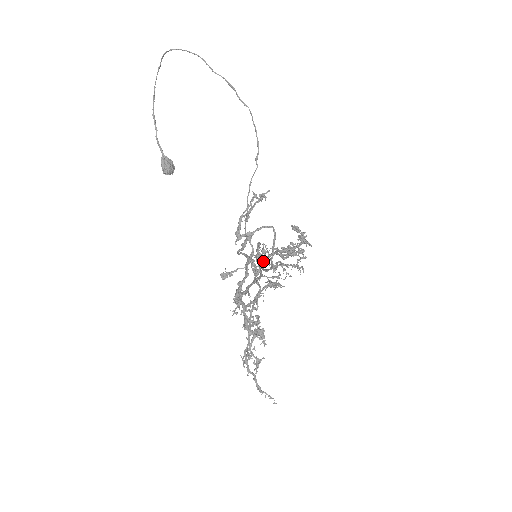
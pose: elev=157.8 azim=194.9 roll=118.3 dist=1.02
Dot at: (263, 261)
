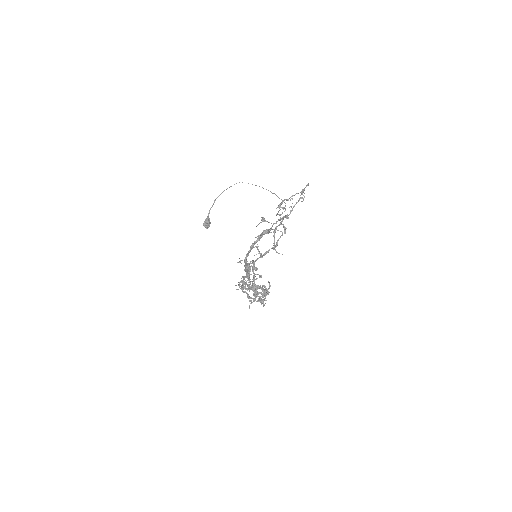
Dot at: occluded
